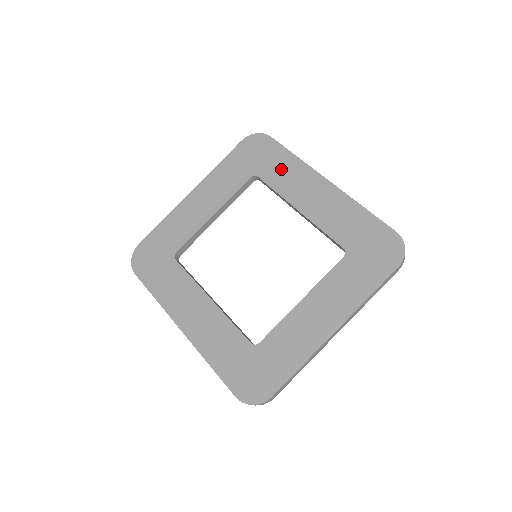
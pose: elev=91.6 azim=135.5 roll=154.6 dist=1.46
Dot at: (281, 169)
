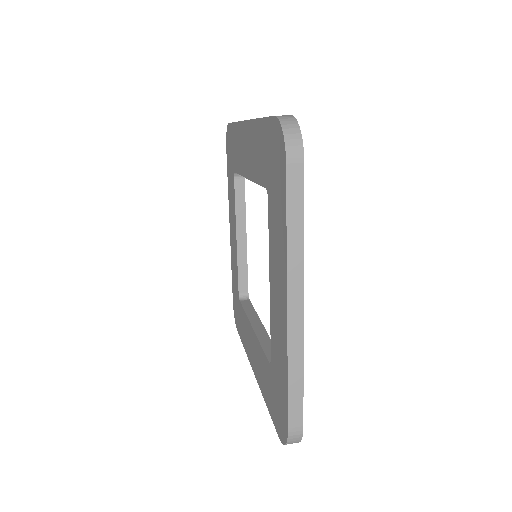
Dot at: (236, 148)
